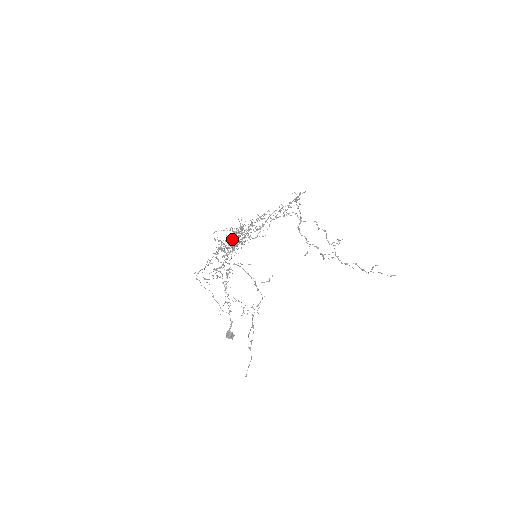
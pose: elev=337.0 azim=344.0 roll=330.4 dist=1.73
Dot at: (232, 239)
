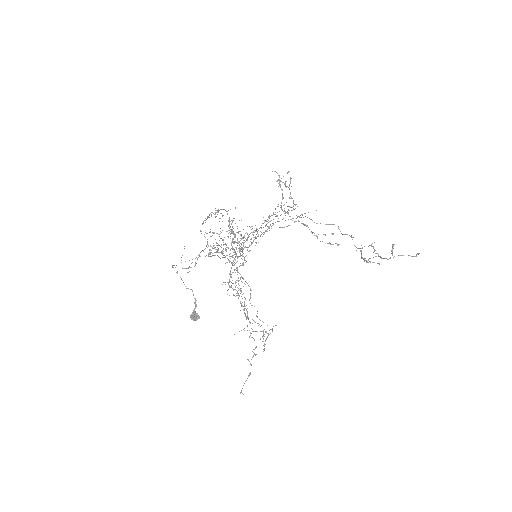
Dot at: (233, 243)
